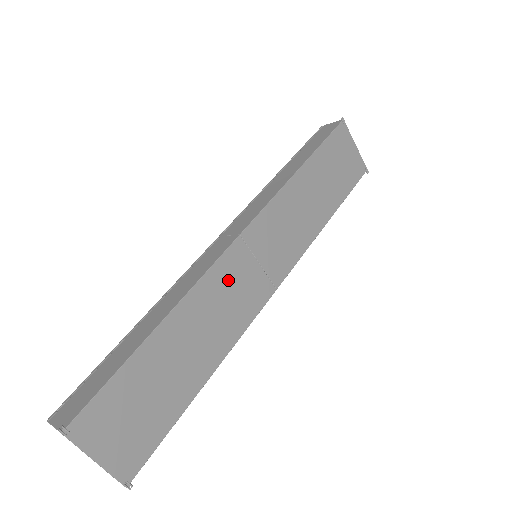
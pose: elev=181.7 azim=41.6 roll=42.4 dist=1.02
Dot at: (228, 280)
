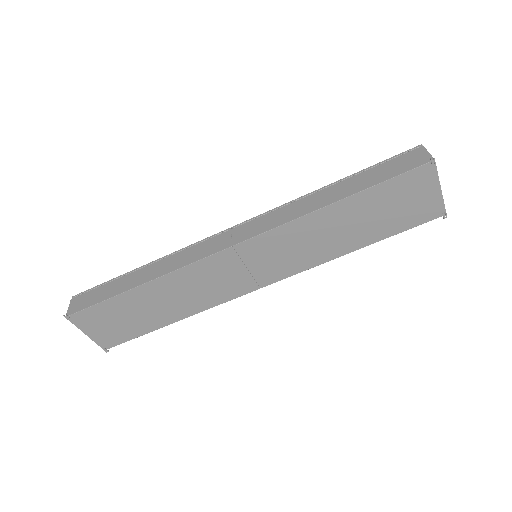
Dot at: (210, 273)
